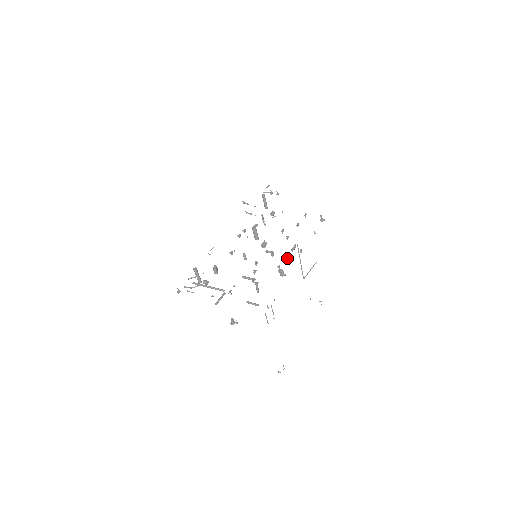
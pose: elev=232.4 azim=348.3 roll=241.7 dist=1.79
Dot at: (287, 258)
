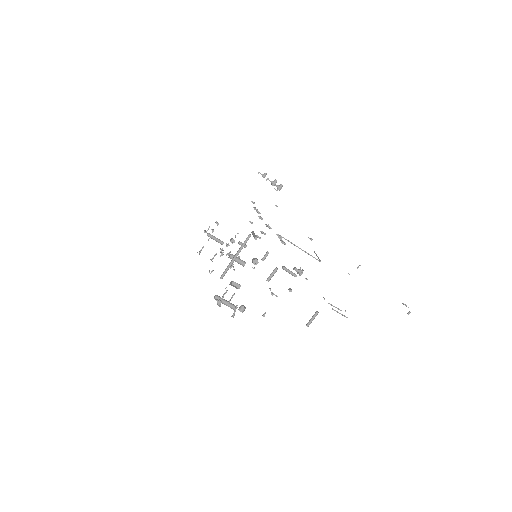
Dot at: occluded
